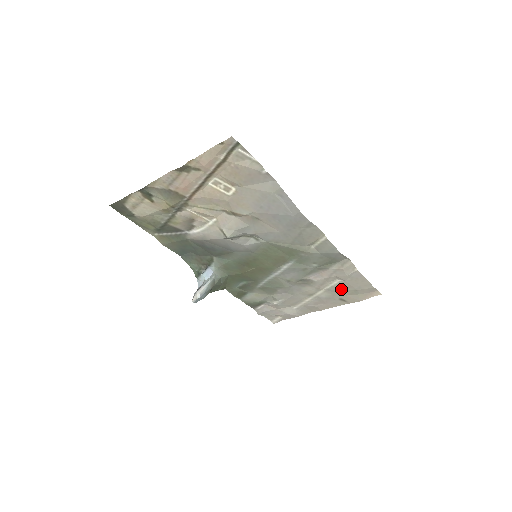
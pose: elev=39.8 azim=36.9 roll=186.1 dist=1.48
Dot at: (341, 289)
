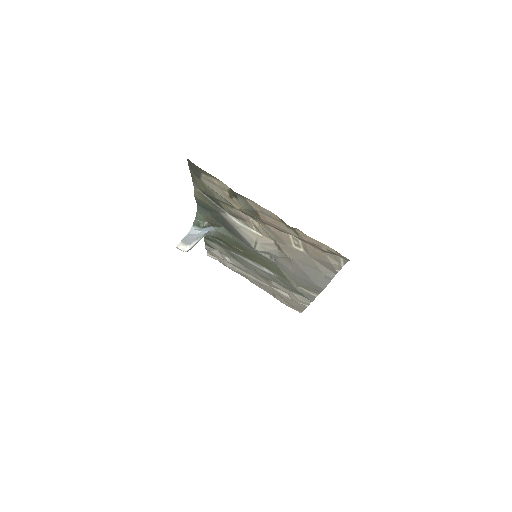
Dot at: (282, 296)
